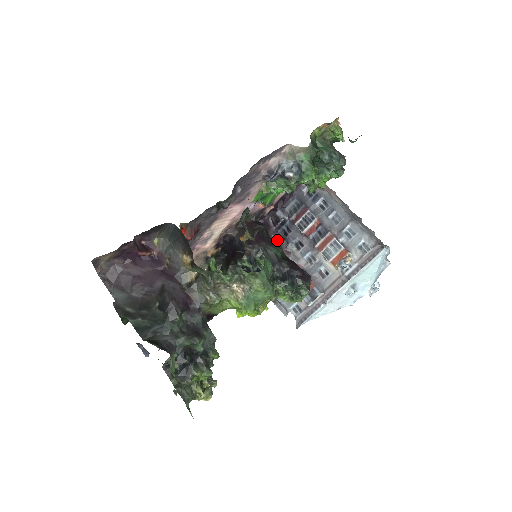
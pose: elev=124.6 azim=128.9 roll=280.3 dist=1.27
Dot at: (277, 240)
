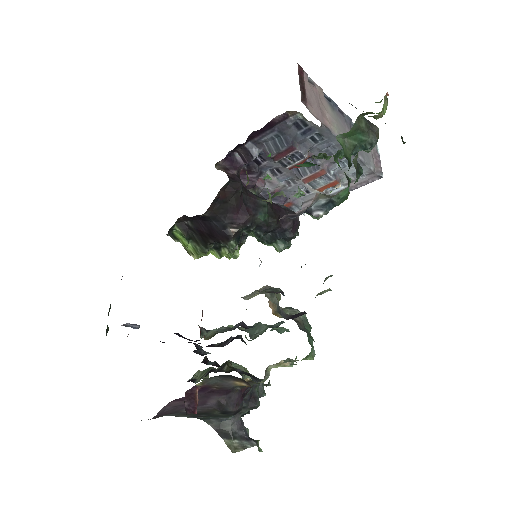
Dot at: (247, 172)
